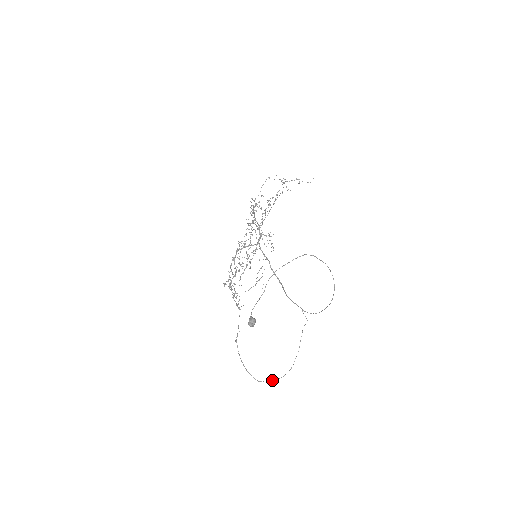
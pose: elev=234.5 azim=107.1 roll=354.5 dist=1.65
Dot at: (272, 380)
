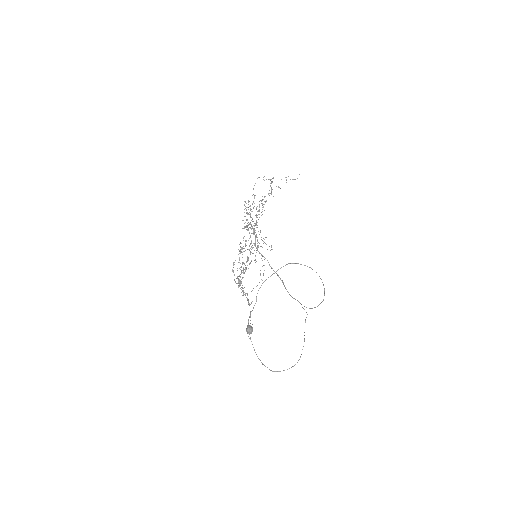
Dot at: occluded
